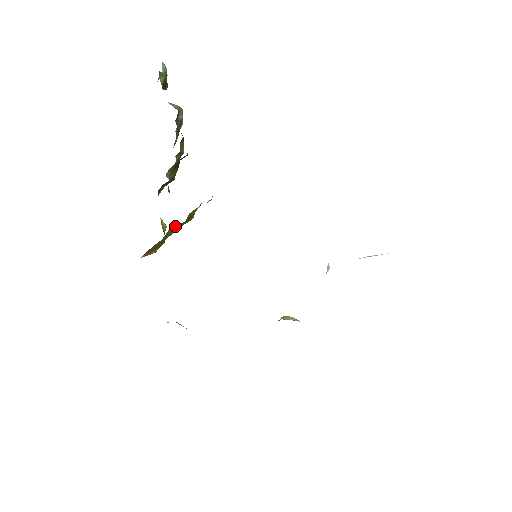
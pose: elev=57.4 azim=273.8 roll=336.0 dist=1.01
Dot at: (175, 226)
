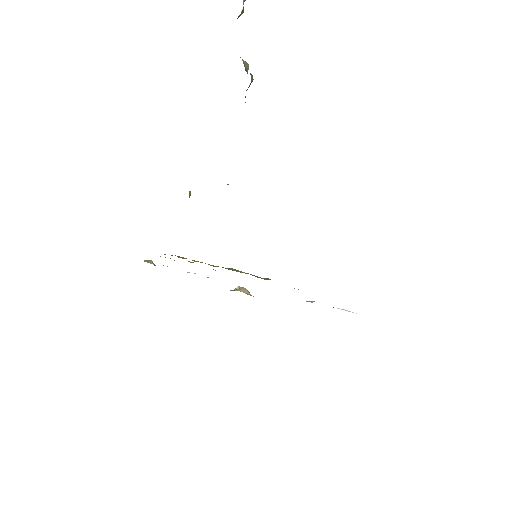
Dot at: occluded
